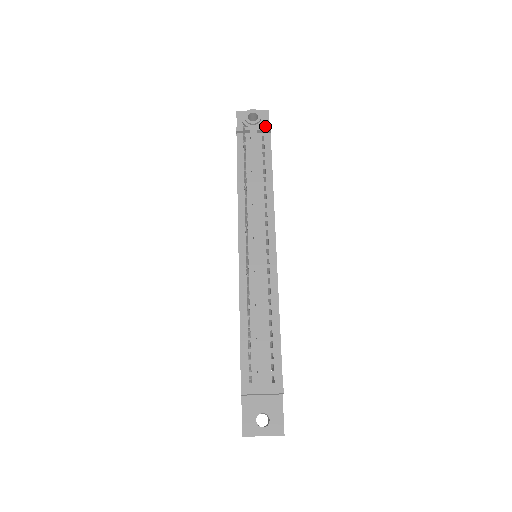
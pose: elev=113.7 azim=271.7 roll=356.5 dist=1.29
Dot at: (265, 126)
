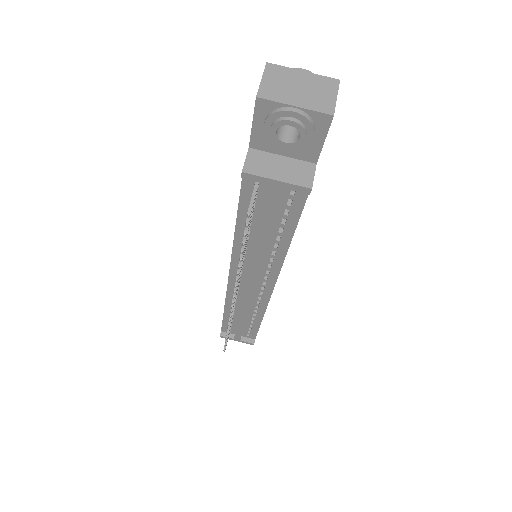
Dot at: (300, 186)
